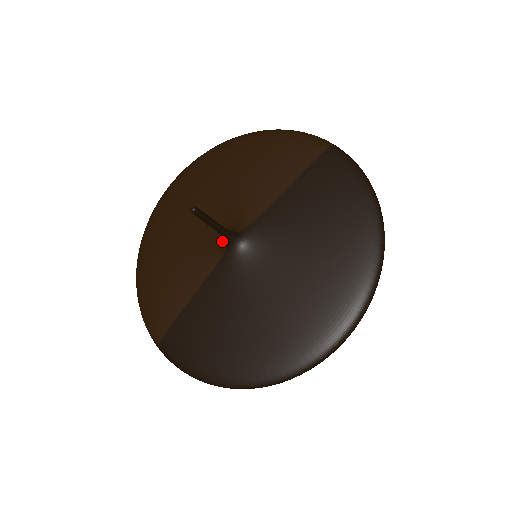
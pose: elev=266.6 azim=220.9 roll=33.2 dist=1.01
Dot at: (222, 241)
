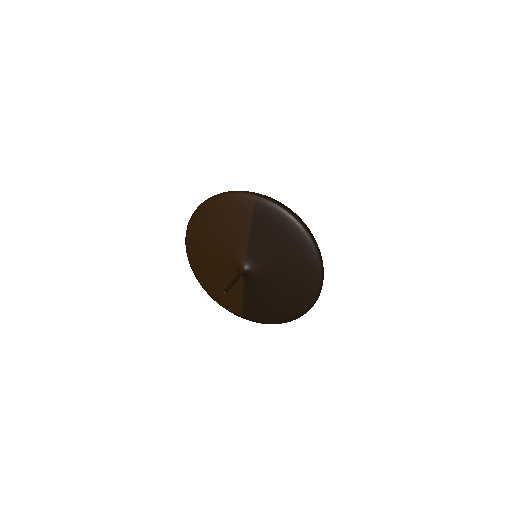
Dot at: occluded
